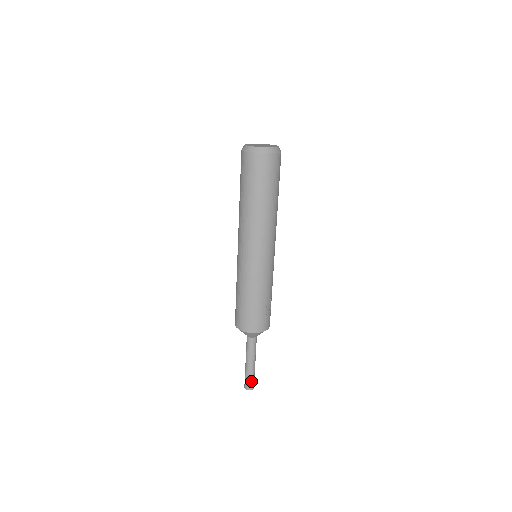
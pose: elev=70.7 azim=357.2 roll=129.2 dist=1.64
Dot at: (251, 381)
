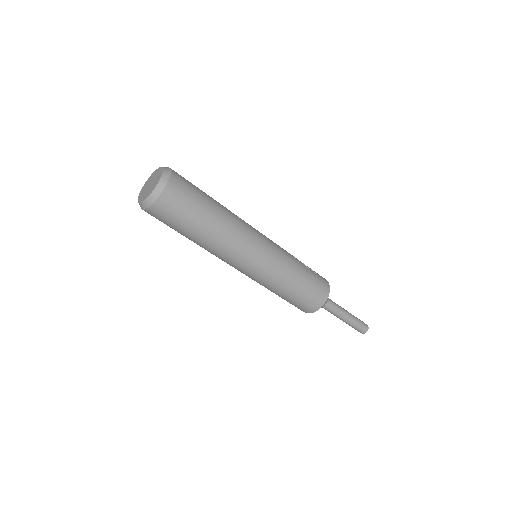
Dot at: (361, 324)
